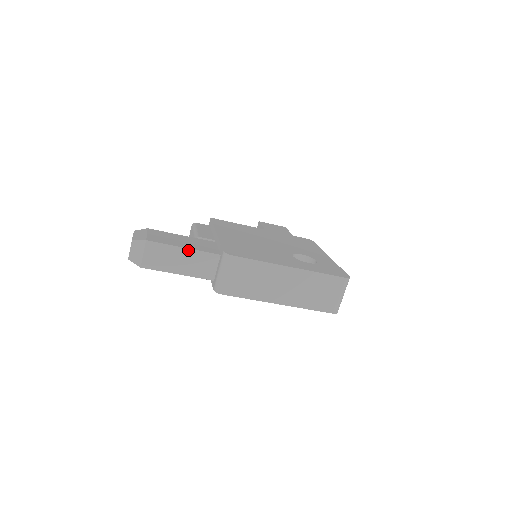
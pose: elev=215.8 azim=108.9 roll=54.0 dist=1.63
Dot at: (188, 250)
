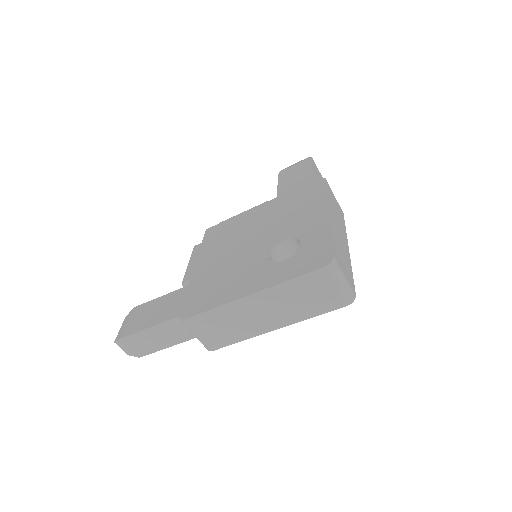
Dot at: (157, 326)
